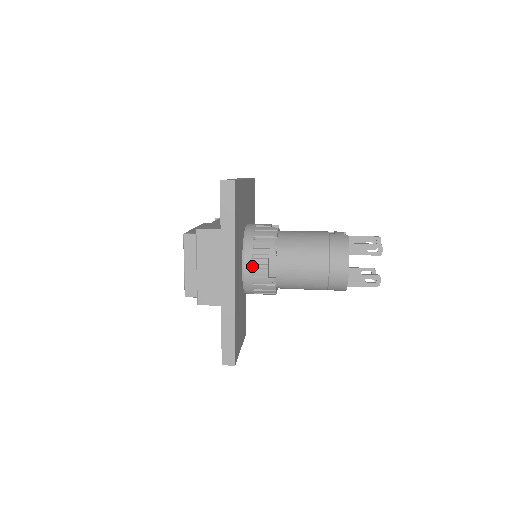
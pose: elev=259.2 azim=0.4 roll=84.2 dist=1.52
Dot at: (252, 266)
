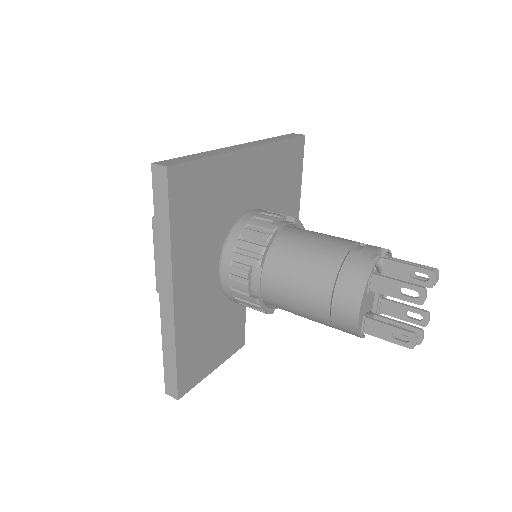
Dot at: (229, 276)
